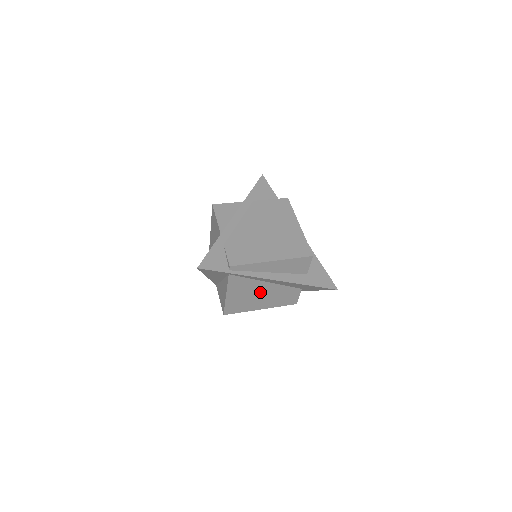
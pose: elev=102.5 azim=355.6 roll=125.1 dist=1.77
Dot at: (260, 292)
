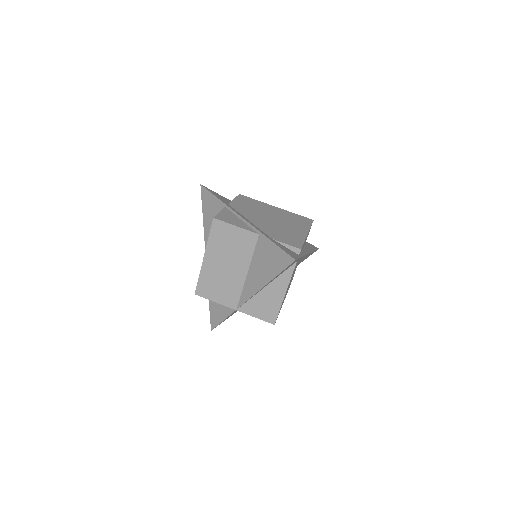
Dot at: (291, 279)
